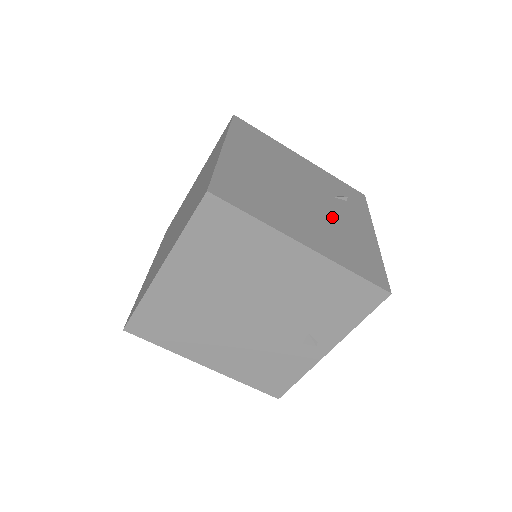
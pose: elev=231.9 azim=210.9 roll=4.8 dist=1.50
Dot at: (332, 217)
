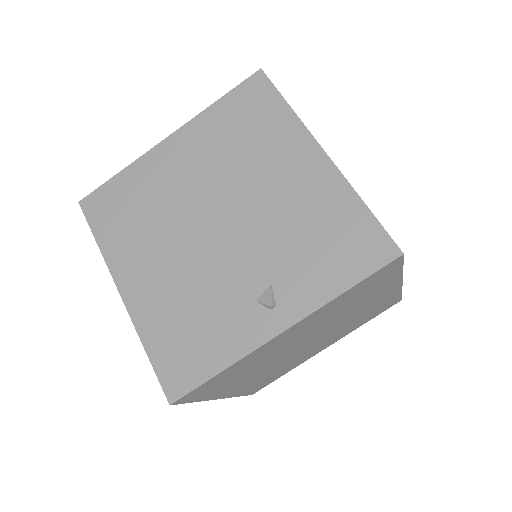
Dot at: occluded
